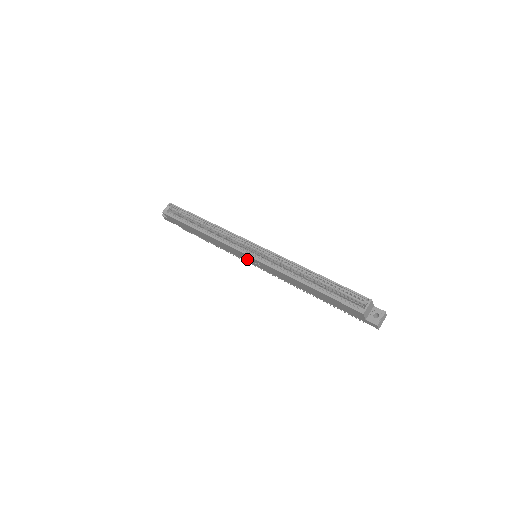
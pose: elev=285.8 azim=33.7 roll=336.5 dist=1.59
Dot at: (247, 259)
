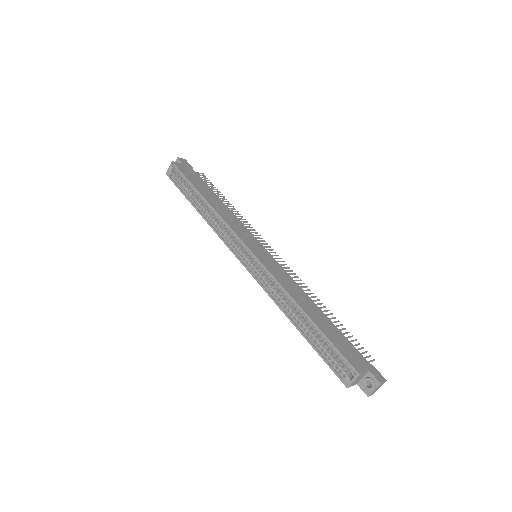
Dot at: occluded
